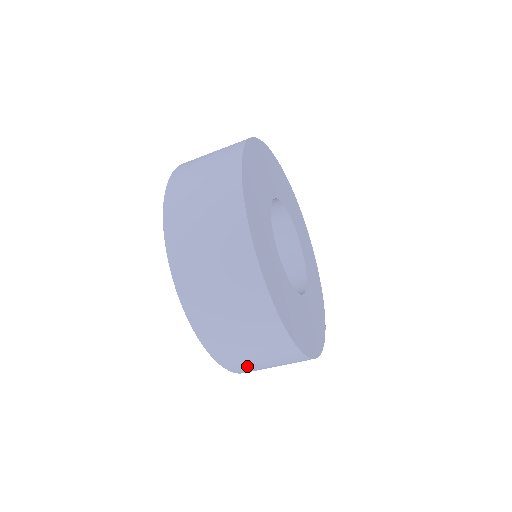
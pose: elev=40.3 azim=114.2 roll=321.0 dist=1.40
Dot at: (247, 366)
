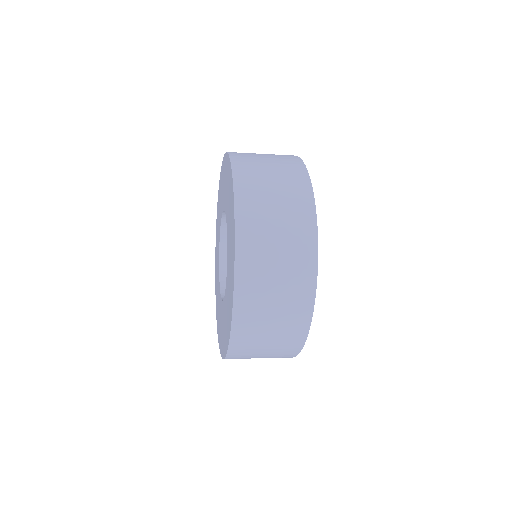
Dot at: occluded
